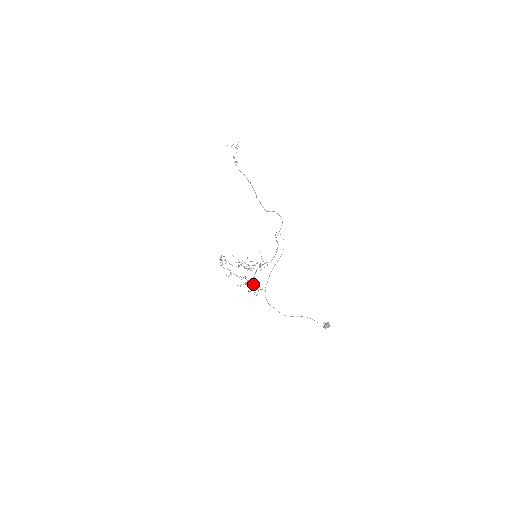
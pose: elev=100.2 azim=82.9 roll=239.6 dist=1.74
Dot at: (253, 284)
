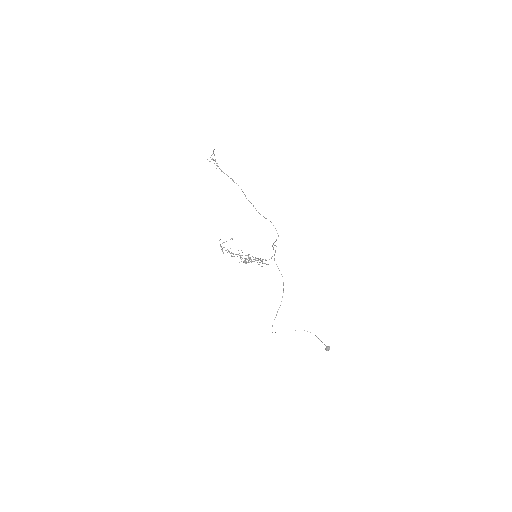
Dot at: occluded
